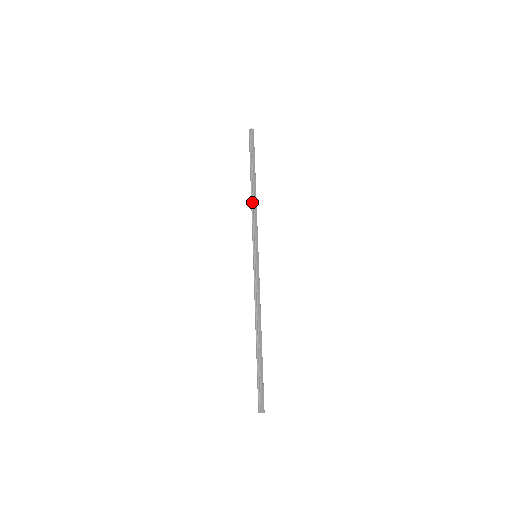
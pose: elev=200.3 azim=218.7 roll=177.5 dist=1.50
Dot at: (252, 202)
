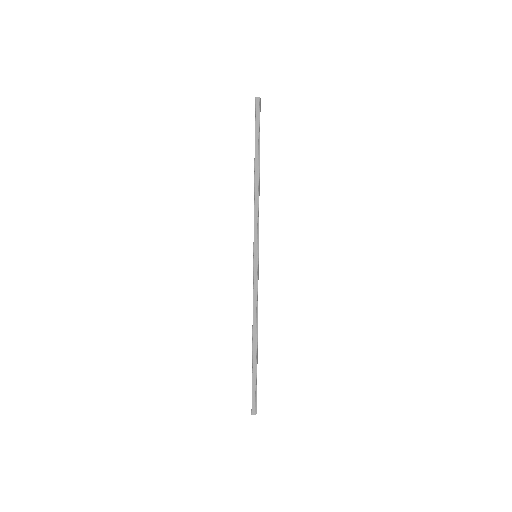
Dot at: (255, 193)
